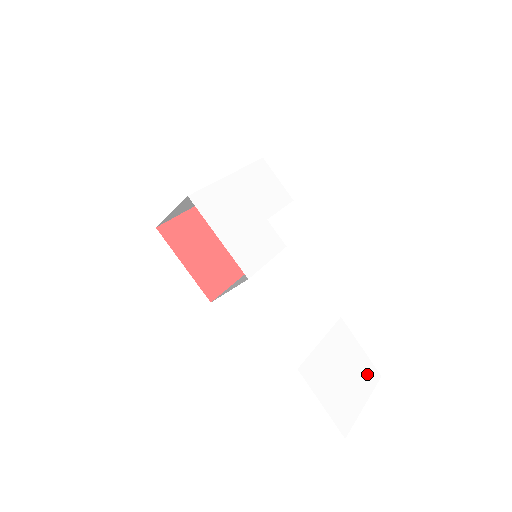
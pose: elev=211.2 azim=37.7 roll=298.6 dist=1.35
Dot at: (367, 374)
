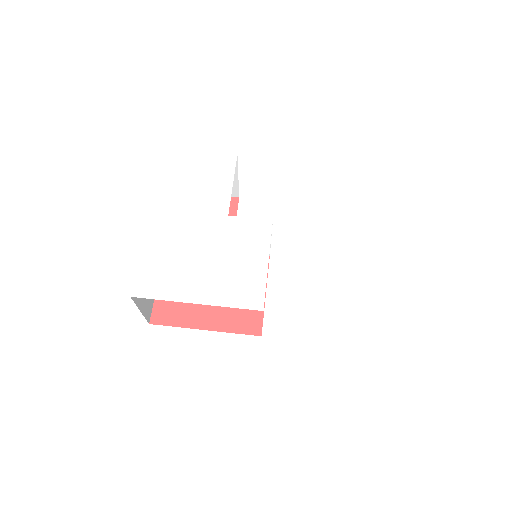
Dot at: (480, 259)
